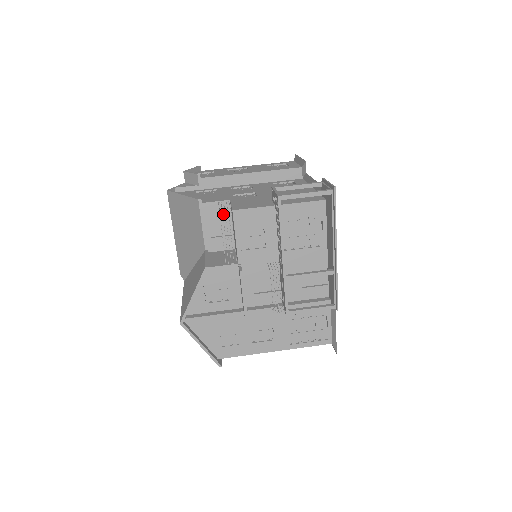
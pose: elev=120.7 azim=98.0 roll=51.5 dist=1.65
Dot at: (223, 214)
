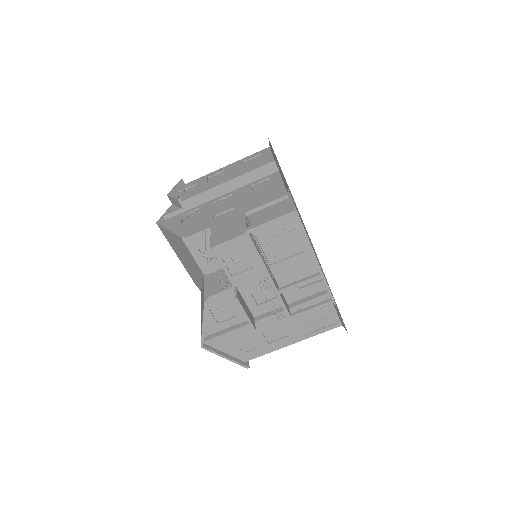
Dot at: (209, 240)
